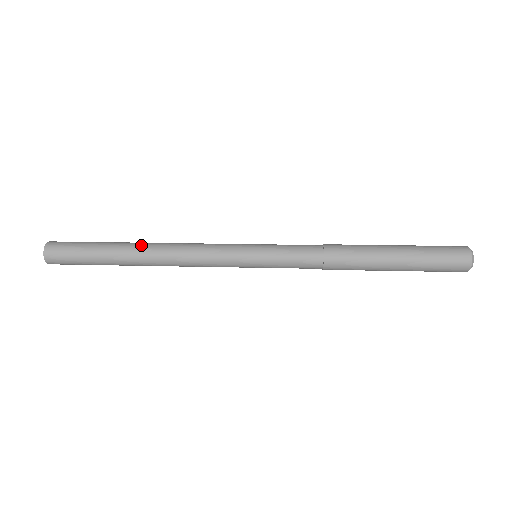
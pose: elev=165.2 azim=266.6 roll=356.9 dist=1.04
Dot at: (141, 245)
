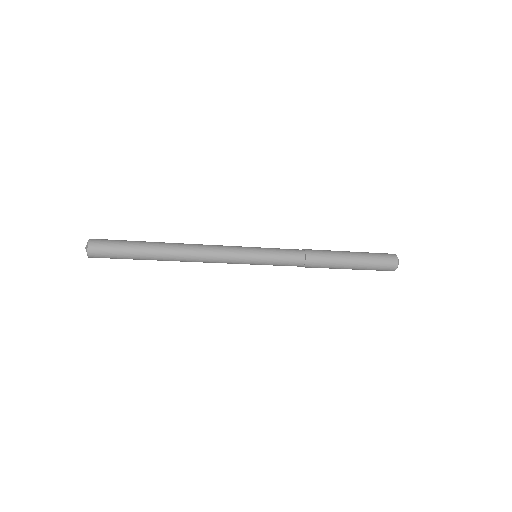
Dot at: occluded
